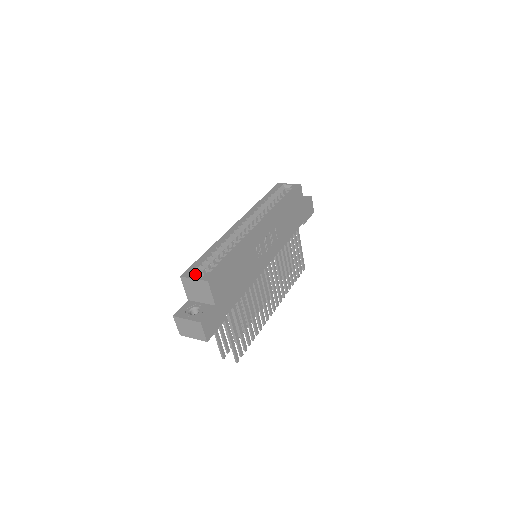
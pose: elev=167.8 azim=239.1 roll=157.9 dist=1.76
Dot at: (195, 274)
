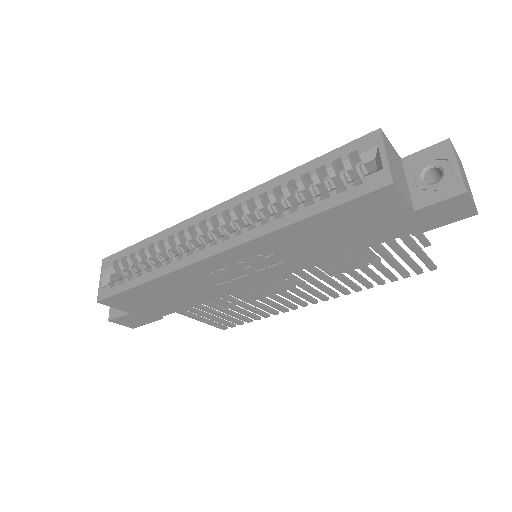
Dot at: (110, 271)
